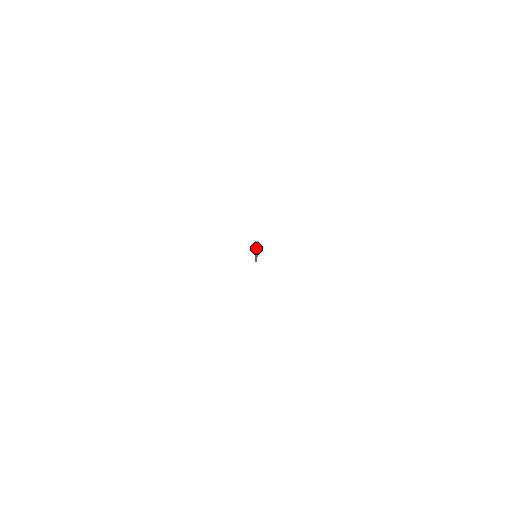
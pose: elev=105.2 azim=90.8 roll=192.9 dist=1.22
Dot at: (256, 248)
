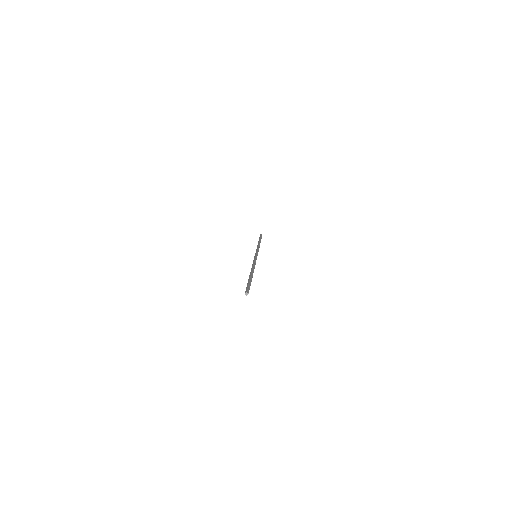
Dot at: occluded
